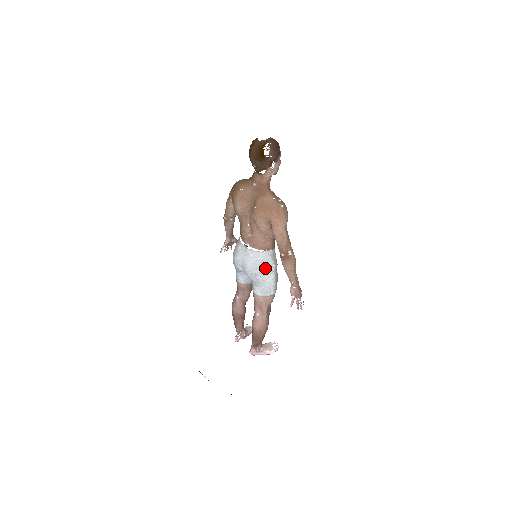
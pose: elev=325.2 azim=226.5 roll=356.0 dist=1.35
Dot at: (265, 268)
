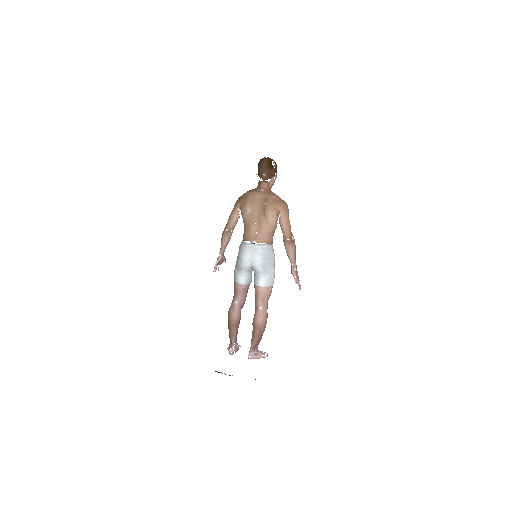
Dot at: (270, 258)
